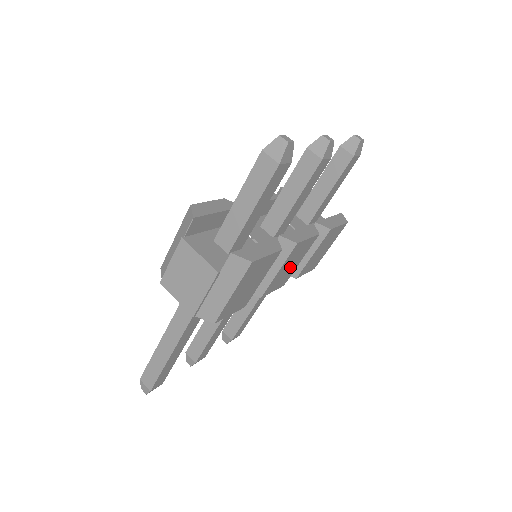
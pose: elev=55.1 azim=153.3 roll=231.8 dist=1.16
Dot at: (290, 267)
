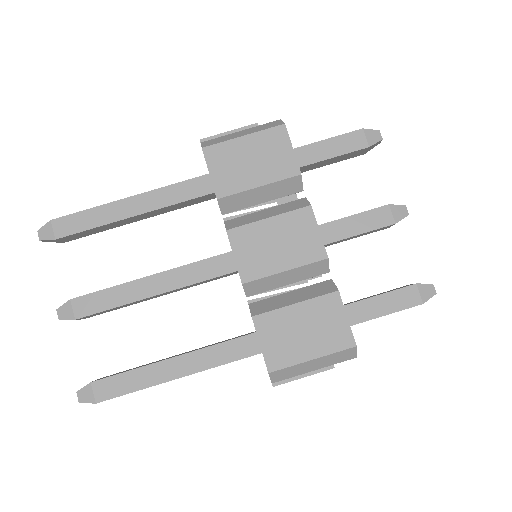
Dot at: (275, 249)
